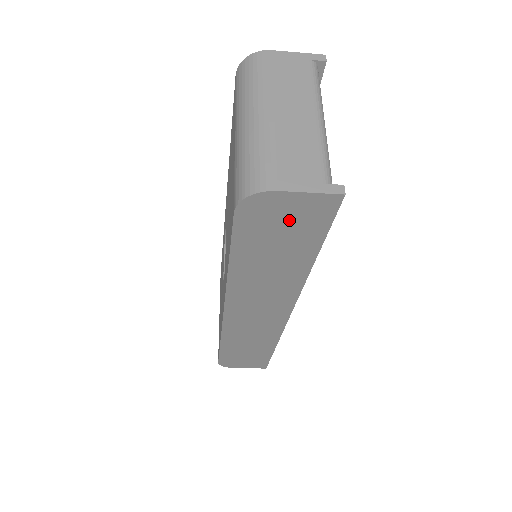
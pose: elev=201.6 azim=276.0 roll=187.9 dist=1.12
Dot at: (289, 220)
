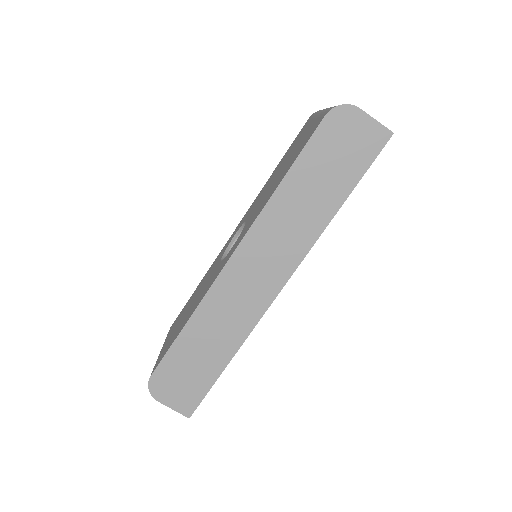
Dot at: (351, 143)
